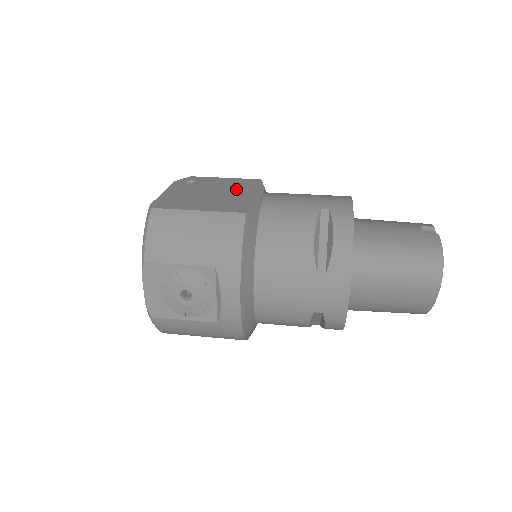
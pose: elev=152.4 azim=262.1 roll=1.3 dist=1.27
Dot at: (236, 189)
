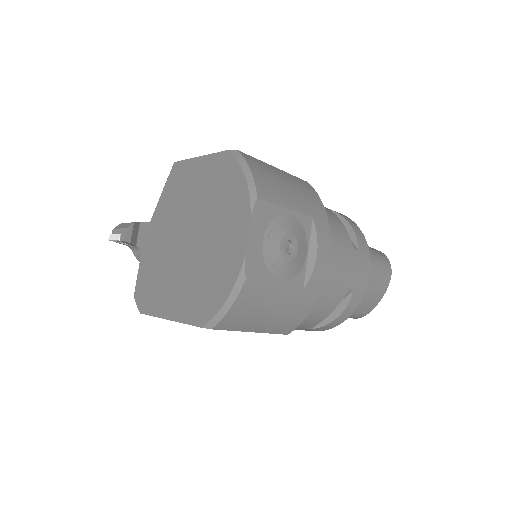
Dot at: occluded
